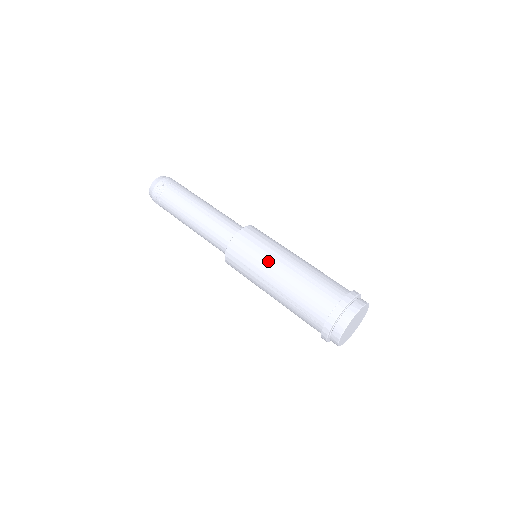
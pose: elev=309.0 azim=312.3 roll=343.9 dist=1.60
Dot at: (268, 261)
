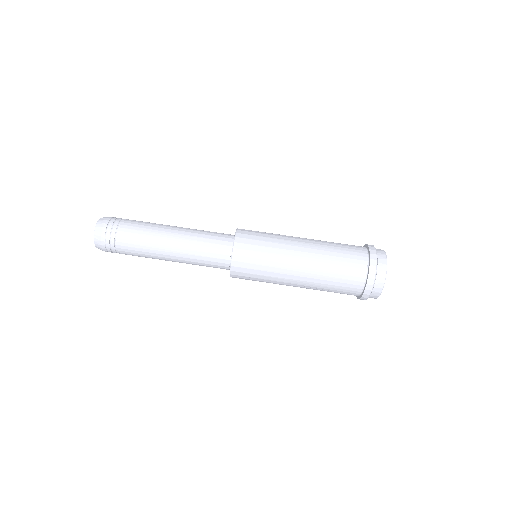
Dot at: (281, 268)
